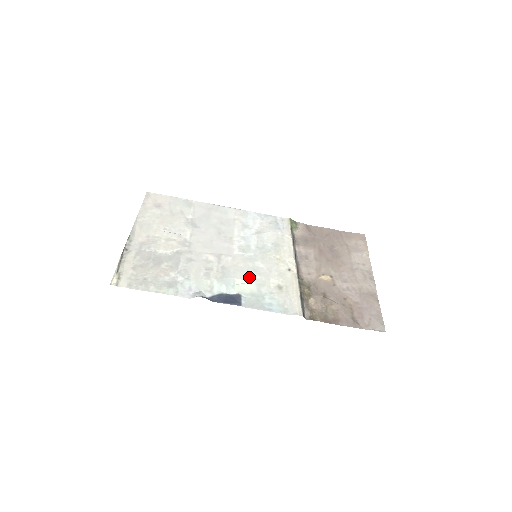
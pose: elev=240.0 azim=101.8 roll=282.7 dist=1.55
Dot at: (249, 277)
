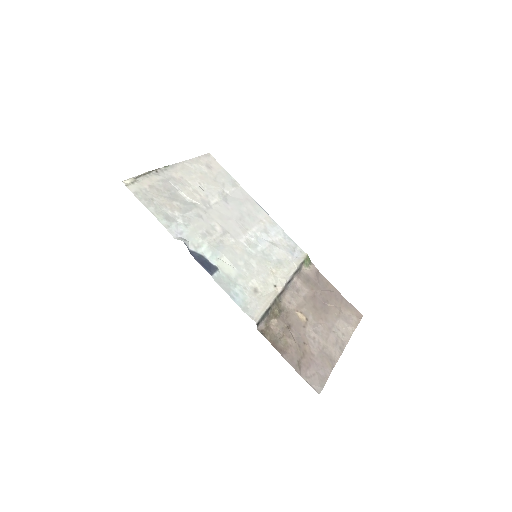
Dot at: (237, 264)
